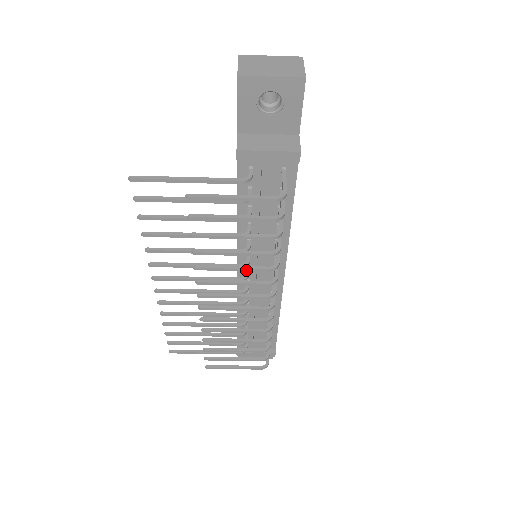
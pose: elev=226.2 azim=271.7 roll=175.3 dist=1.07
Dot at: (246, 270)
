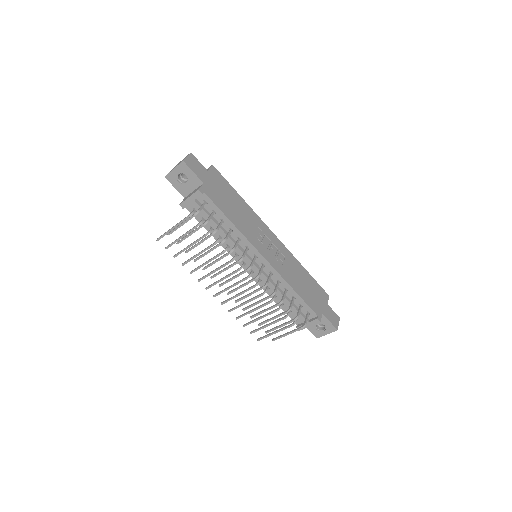
Dot at: occluded
